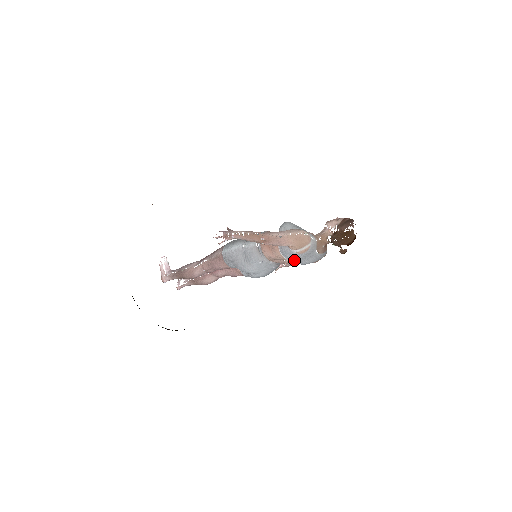
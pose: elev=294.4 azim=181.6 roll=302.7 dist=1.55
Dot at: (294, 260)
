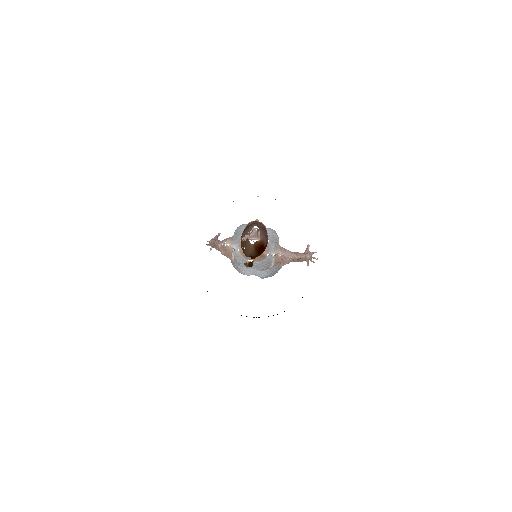
Dot at: occluded
